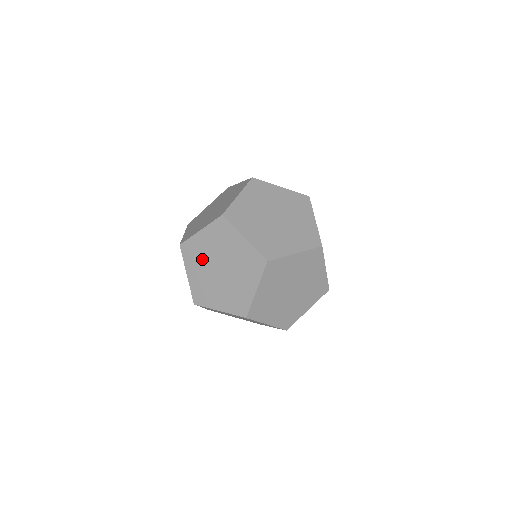
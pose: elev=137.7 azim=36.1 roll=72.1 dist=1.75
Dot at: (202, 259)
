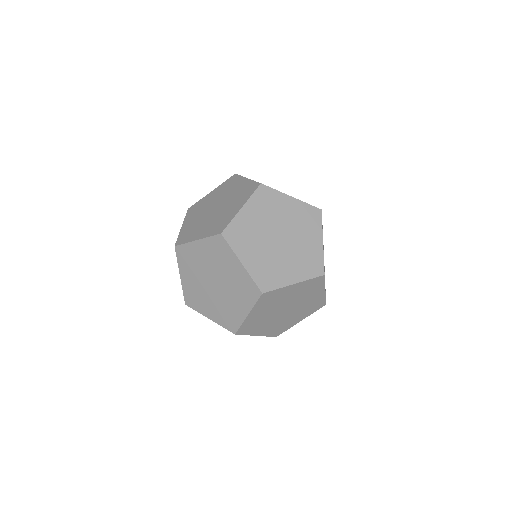
Dot at: (255, 237)
